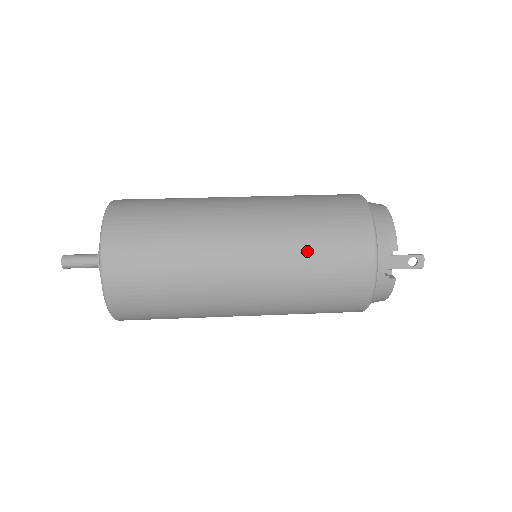
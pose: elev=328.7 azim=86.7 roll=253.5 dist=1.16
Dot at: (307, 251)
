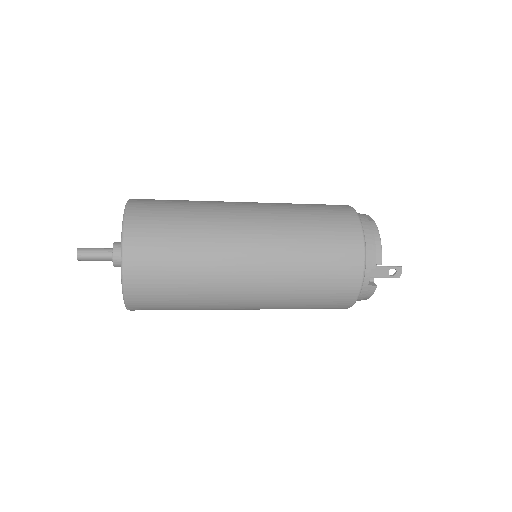
Dot at: (306, 264)
